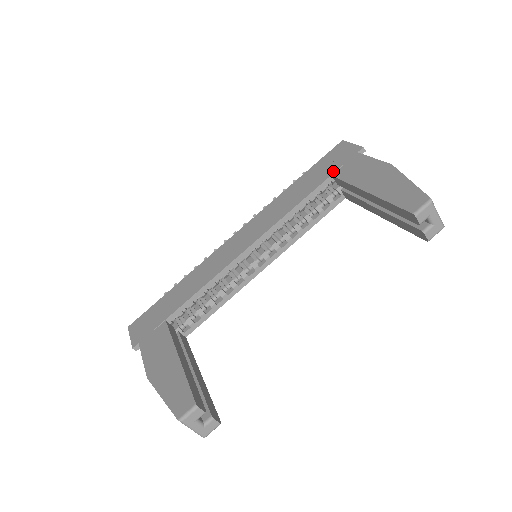
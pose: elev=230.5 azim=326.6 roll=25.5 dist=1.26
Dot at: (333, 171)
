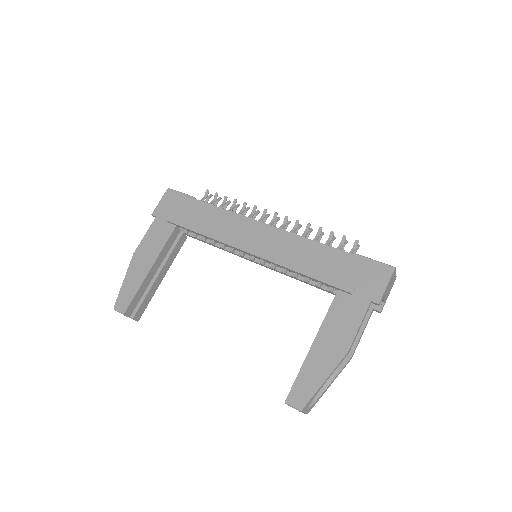
Dot at: (344, 288)
